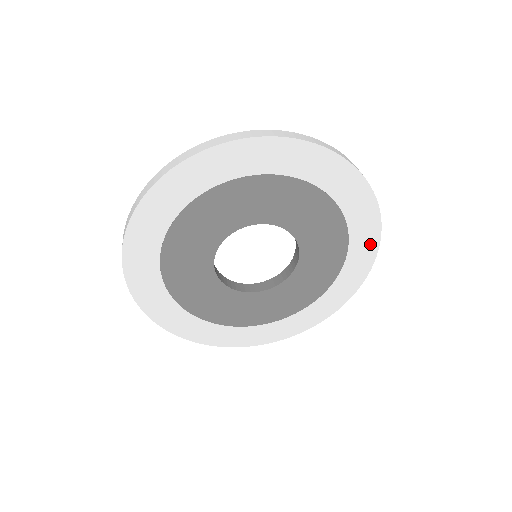
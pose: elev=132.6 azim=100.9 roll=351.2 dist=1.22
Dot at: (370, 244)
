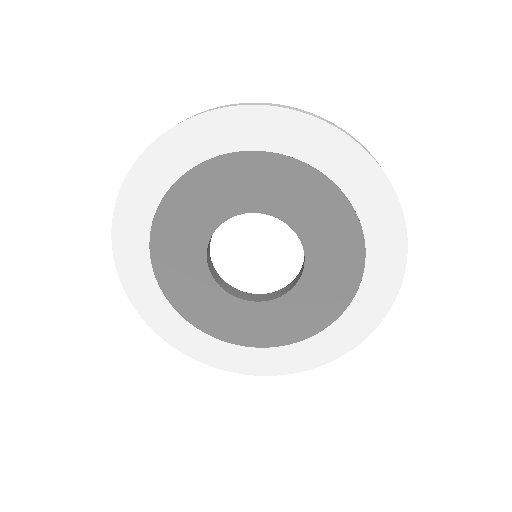
Dot at: (390, 280)
